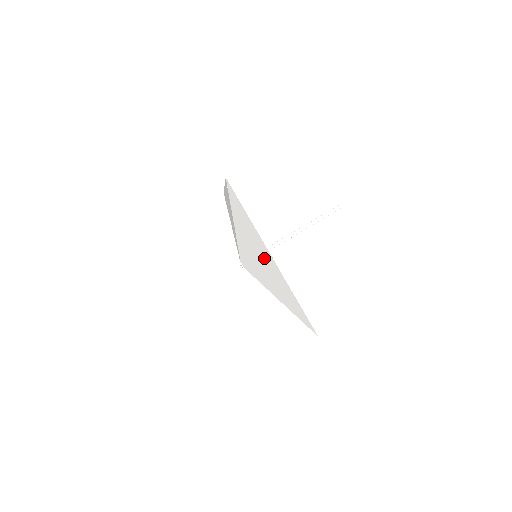
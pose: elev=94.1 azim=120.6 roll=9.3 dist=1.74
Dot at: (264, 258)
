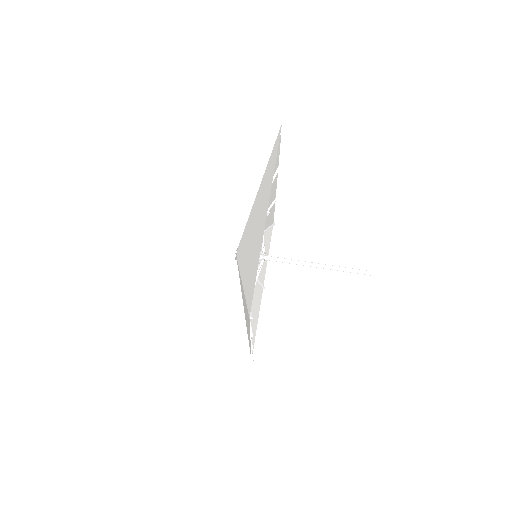
Dot at: (260, 219)
